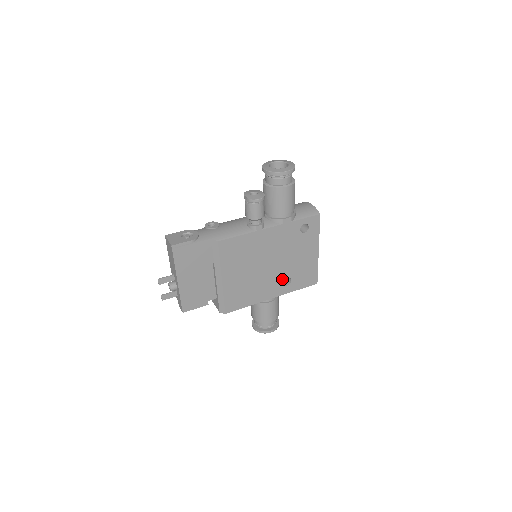
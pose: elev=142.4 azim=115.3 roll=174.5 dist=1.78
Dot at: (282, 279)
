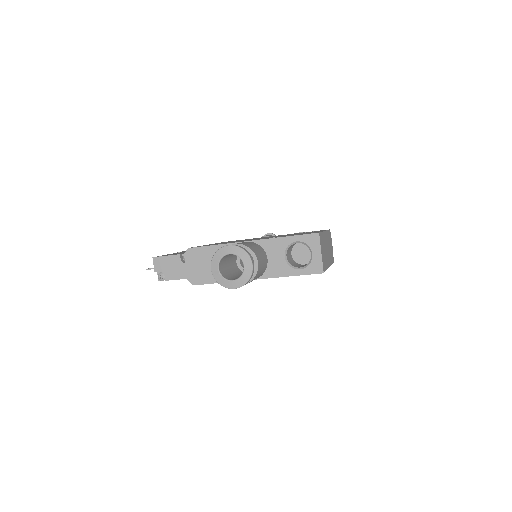
Dot at: occluded
